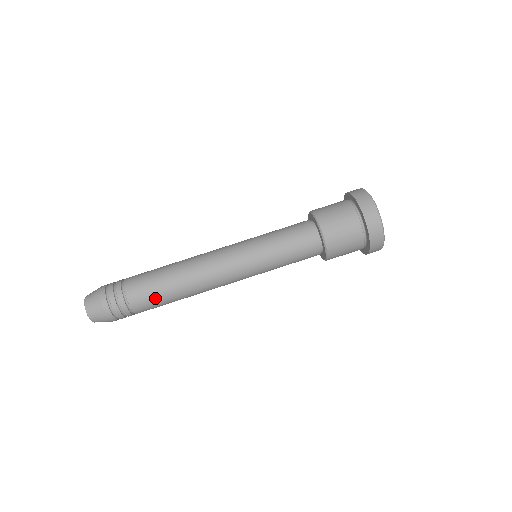
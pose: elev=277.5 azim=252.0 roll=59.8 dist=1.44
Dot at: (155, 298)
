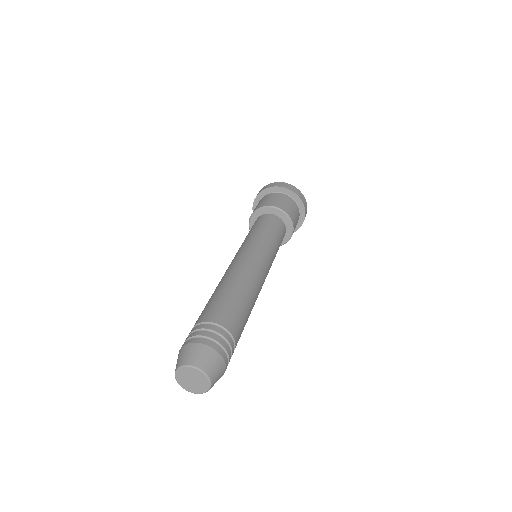
Dot at: (243, 319)
